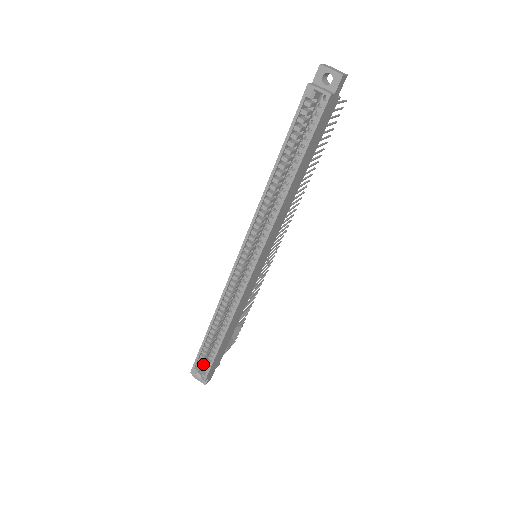
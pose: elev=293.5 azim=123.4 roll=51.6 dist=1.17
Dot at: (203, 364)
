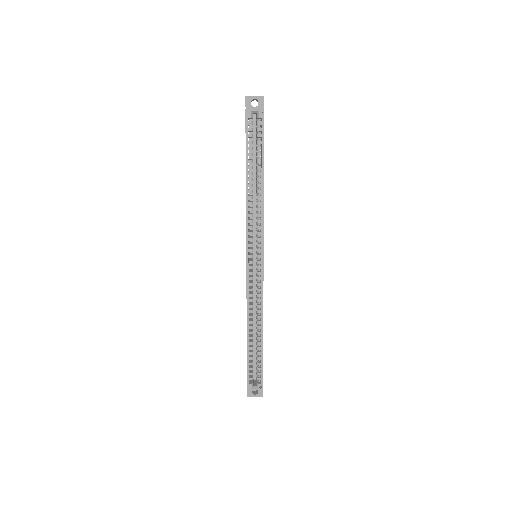
Dot at: occluded
